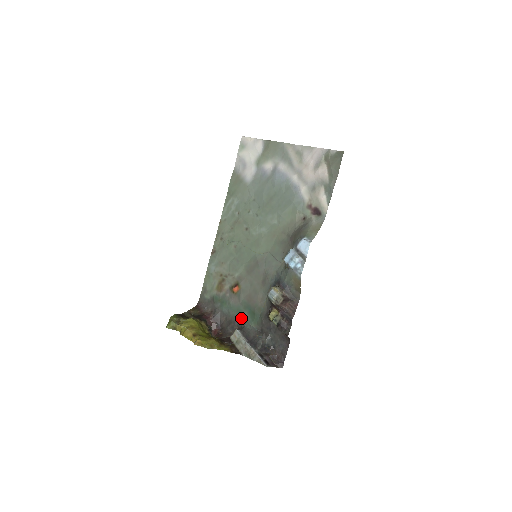
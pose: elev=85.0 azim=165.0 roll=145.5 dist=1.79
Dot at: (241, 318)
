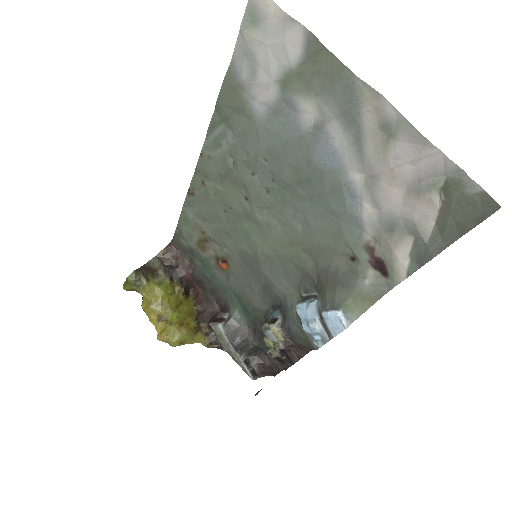
Dot at: (229, 299)
